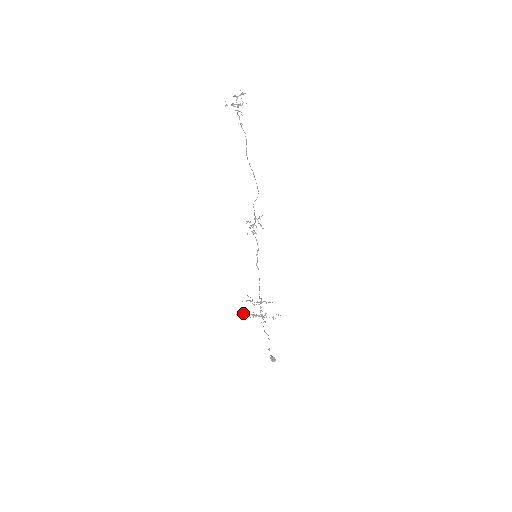
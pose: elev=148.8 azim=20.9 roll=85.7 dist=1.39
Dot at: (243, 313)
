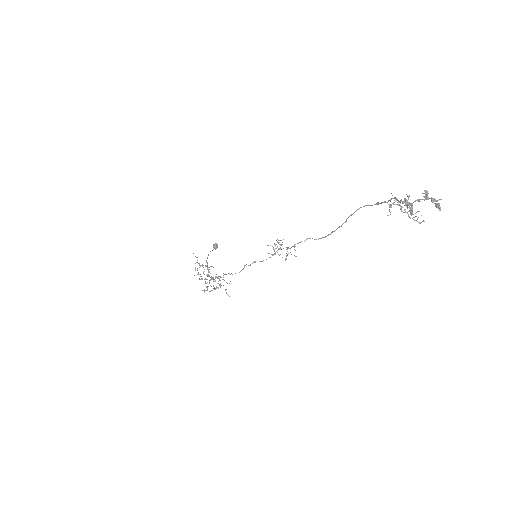
Dot at: occluded
